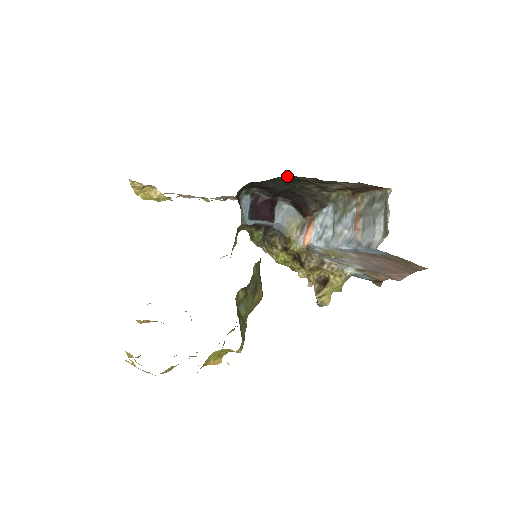
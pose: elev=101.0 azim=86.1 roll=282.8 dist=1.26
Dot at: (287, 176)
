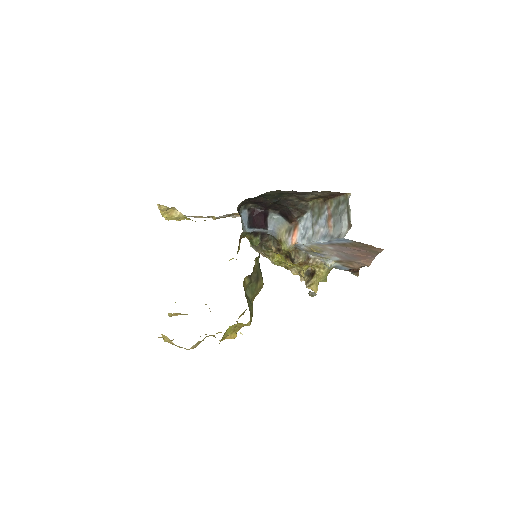
Dot at: (273, 191)
